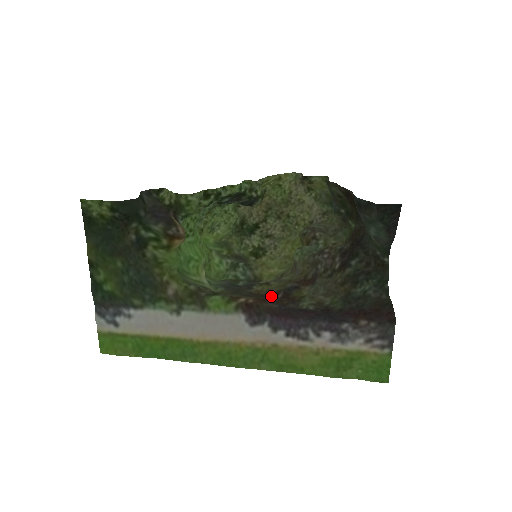
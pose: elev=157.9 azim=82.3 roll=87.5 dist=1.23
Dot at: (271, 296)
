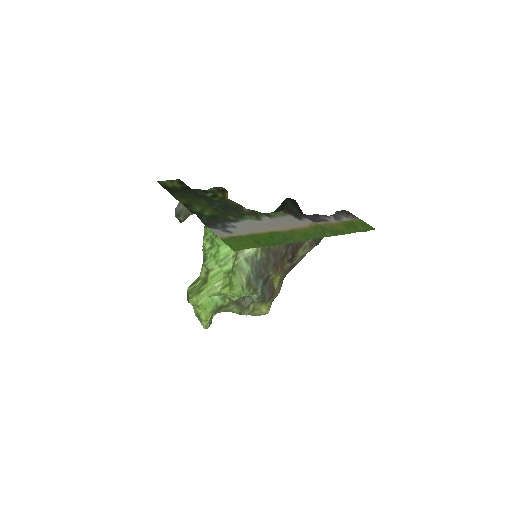
Dot at: (287, 252)
